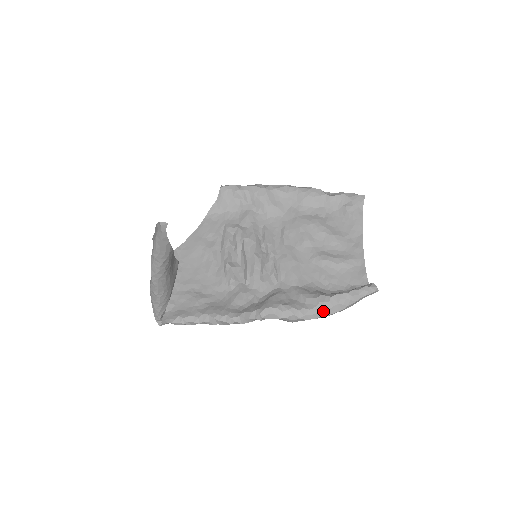
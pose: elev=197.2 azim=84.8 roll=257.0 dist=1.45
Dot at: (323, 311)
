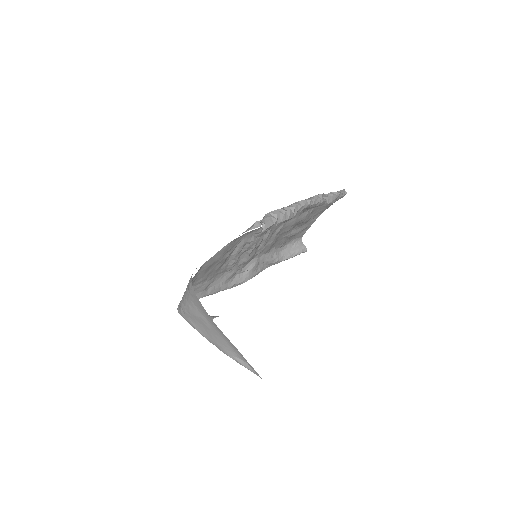
Dot at: occluded
